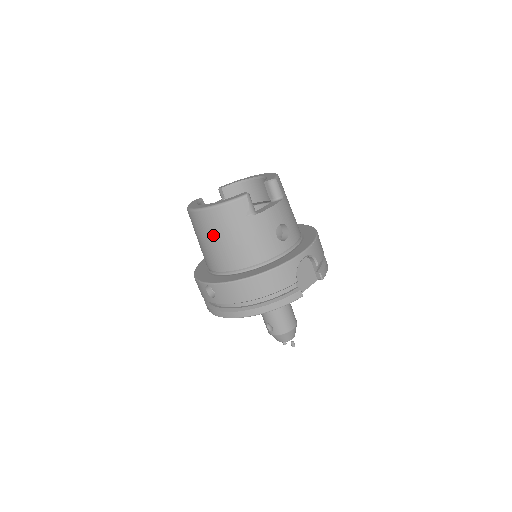
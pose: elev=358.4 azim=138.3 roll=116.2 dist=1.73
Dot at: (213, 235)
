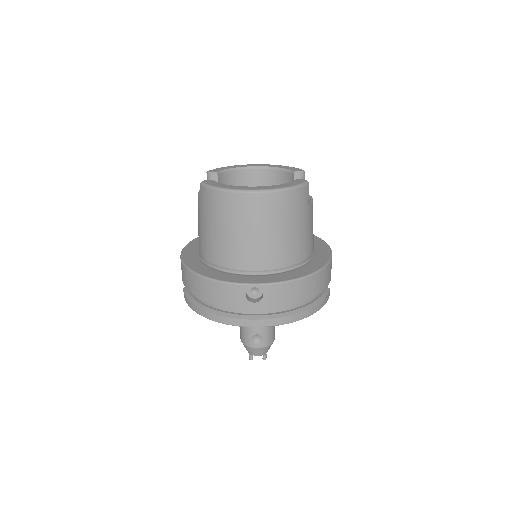
Dot at: (269, 224)
